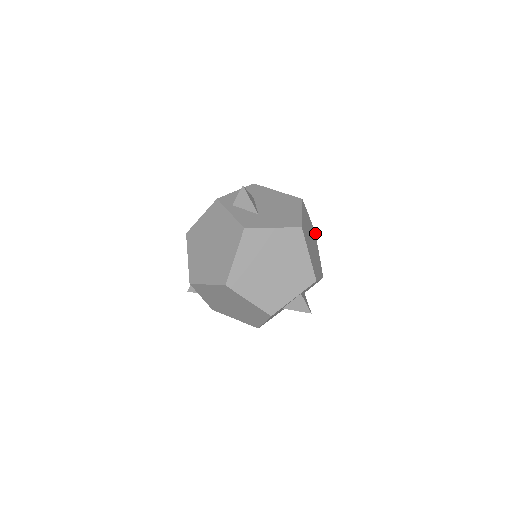
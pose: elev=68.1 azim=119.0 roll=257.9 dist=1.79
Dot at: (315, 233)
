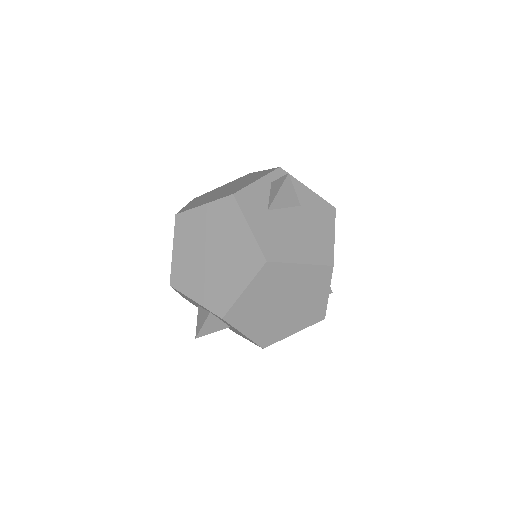
Dot at: occluded
